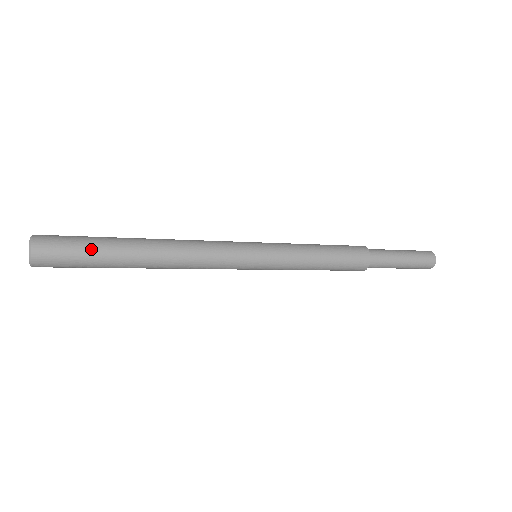
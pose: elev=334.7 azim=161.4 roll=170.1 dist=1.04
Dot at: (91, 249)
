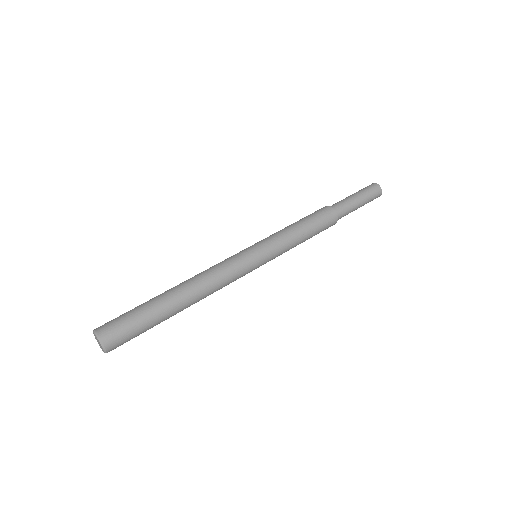
Dot at: (139, 313)
